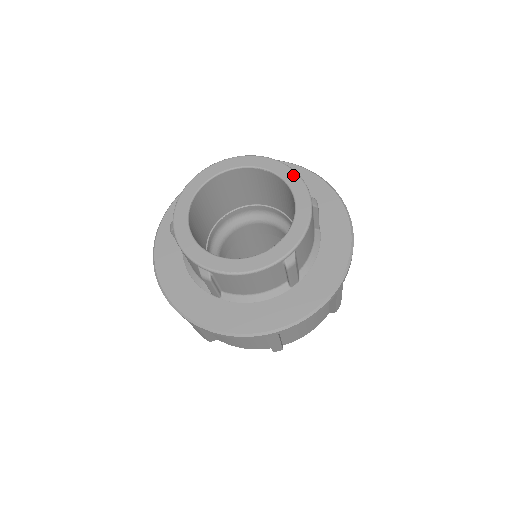
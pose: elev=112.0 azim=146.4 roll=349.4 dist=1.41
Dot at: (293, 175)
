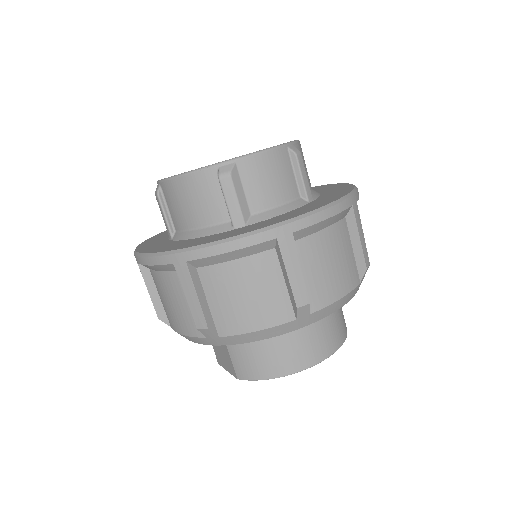
Dot at: occluded
